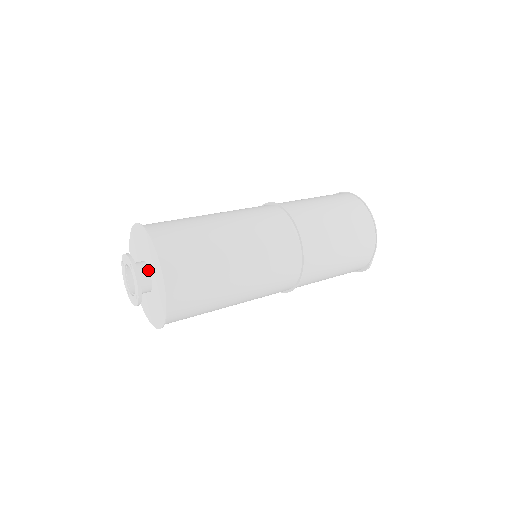
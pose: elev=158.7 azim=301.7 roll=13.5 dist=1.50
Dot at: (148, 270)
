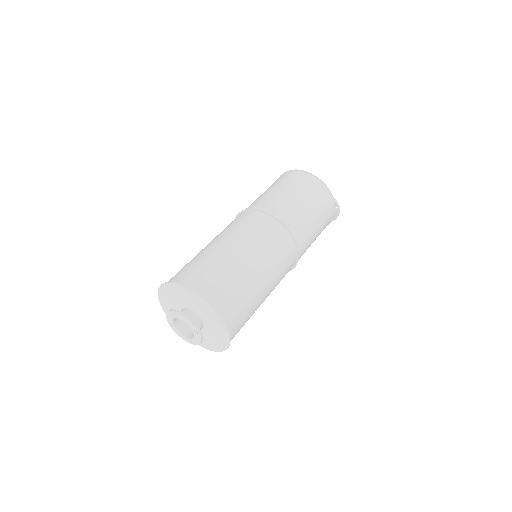
Dot at: (189, 310)
